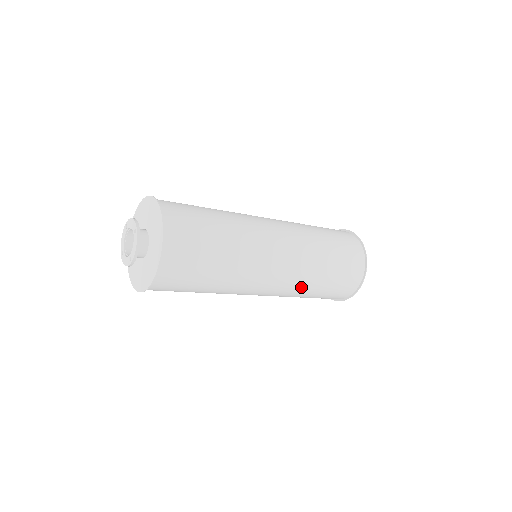
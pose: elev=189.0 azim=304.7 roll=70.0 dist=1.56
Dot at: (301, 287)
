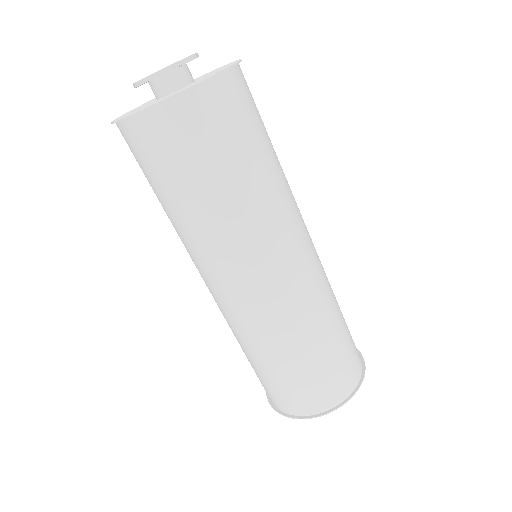
Dot at: (271, 334)
